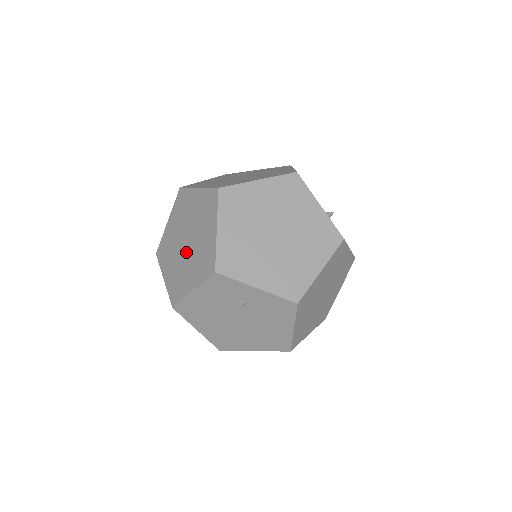
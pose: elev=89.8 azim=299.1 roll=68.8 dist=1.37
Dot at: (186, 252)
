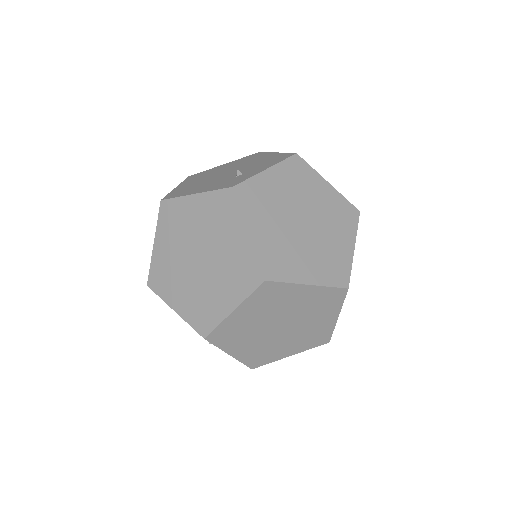
Dot at: (192, 268)
